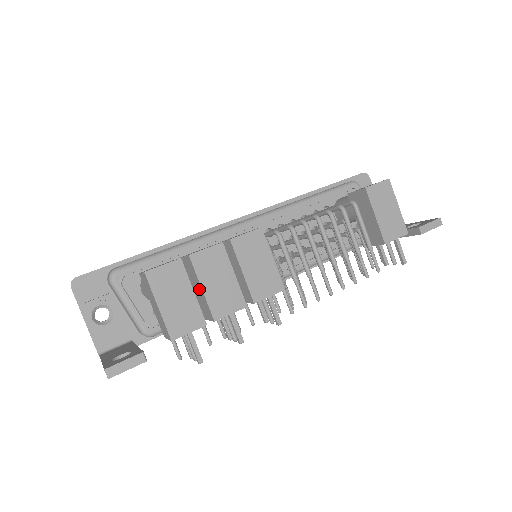
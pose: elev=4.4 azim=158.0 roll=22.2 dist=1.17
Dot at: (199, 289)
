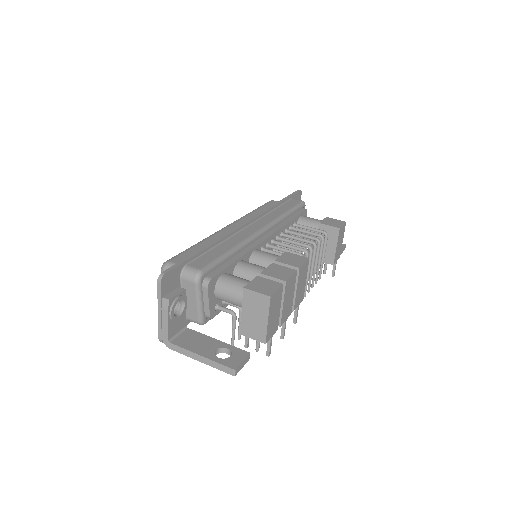
Dot at: occluded
